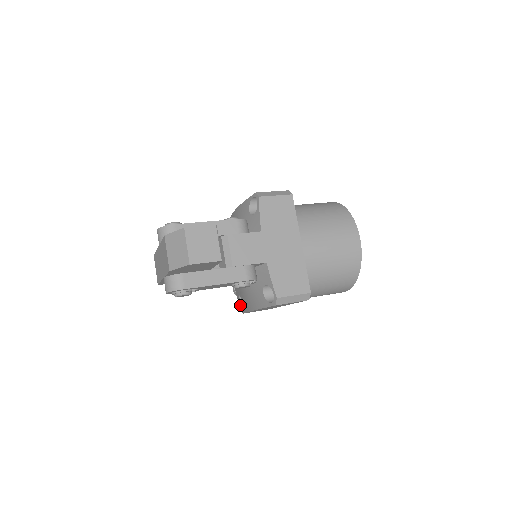
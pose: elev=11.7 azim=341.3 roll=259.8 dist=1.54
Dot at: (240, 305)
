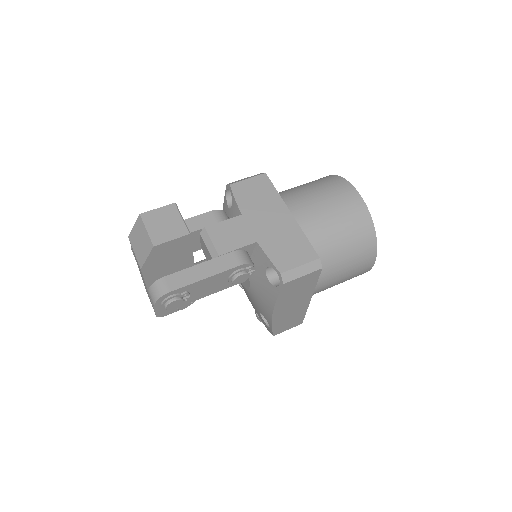
Dot at: (267, 327)
